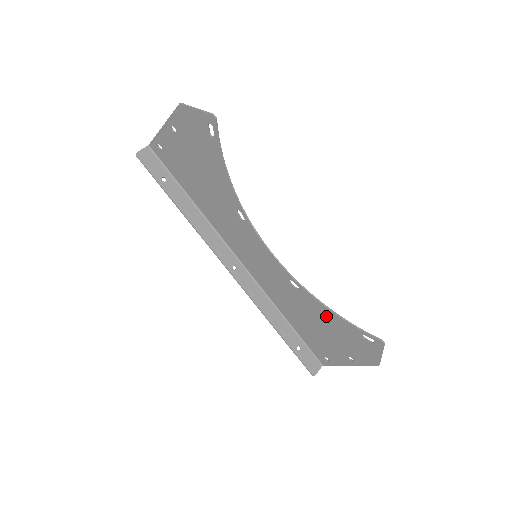
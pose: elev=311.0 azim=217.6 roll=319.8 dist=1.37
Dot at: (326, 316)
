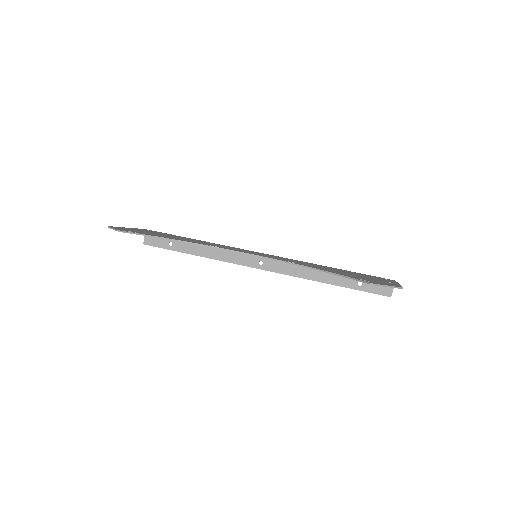
Dot at: occluded
